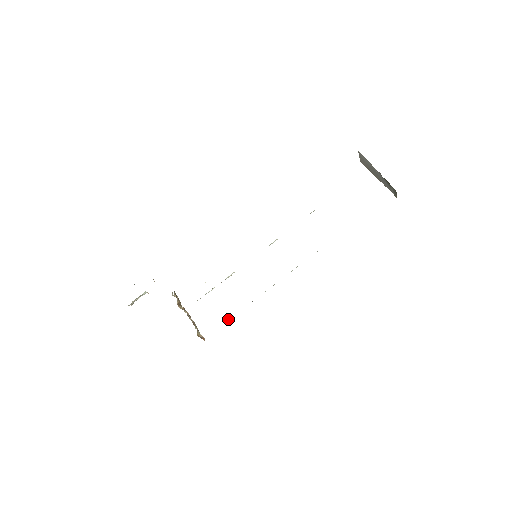
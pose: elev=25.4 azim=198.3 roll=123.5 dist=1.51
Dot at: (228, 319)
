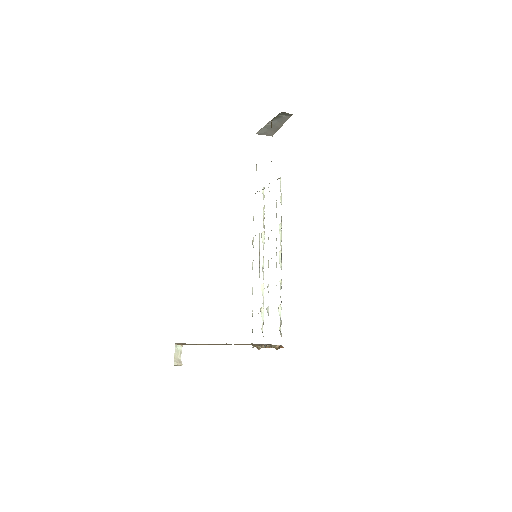
Dot at: occluded
